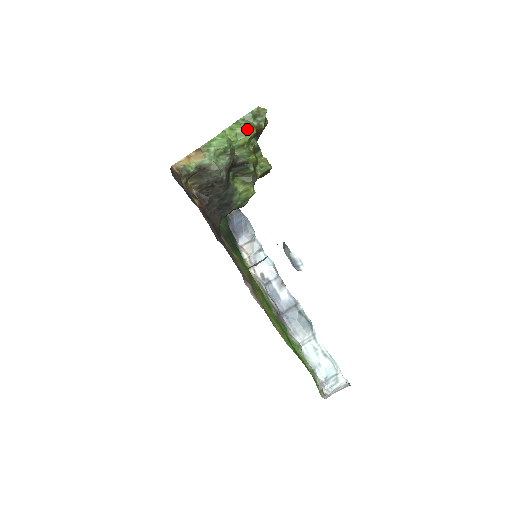
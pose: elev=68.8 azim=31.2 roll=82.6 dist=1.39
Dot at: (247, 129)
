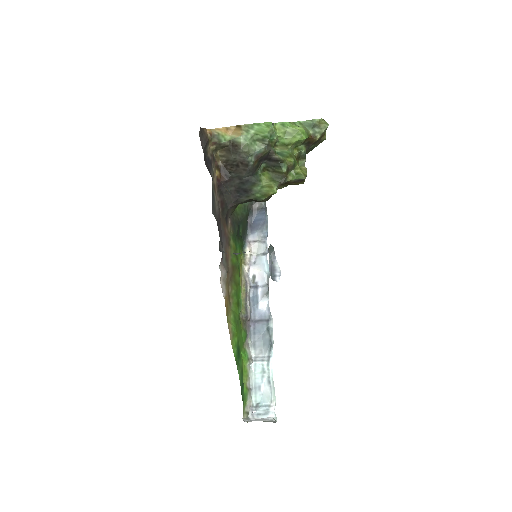
Dot at: (298, 132)
